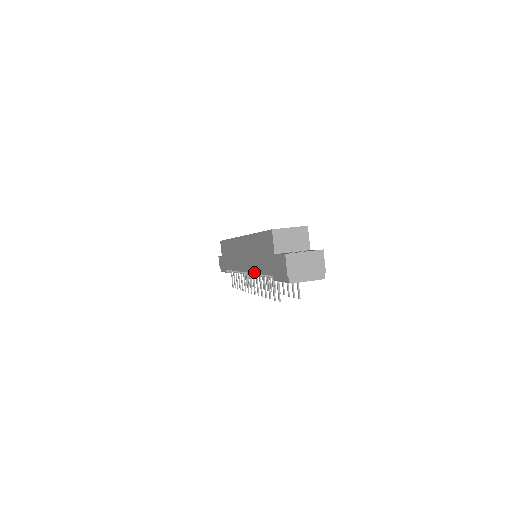
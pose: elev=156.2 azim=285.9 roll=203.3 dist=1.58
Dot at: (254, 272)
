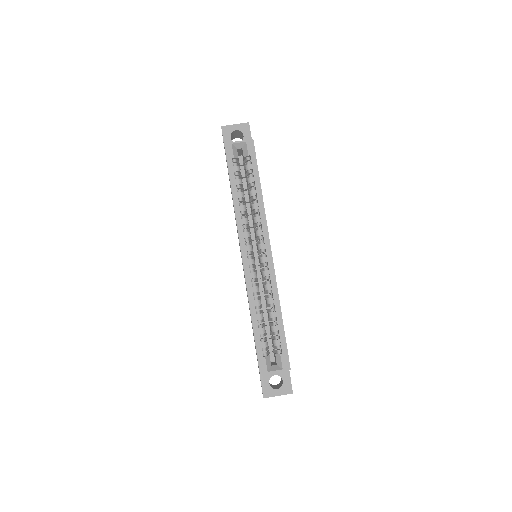
Dot at: occluded
